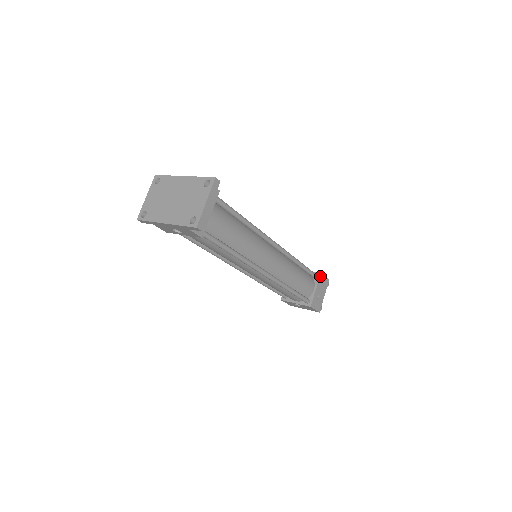
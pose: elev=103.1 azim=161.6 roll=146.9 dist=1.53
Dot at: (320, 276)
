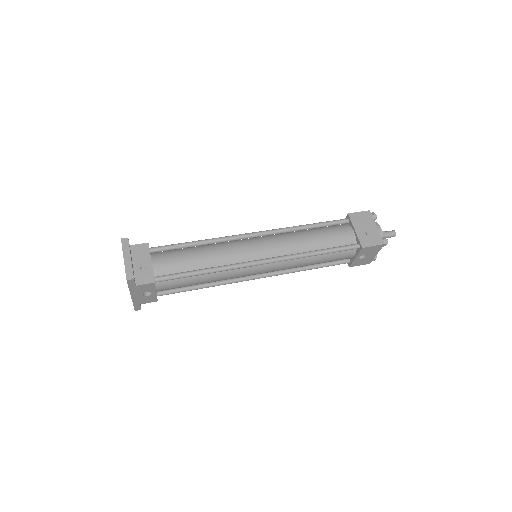
Dot at: (350, 217)
